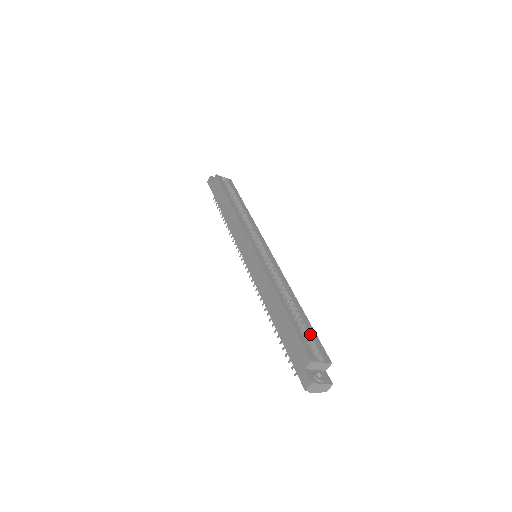
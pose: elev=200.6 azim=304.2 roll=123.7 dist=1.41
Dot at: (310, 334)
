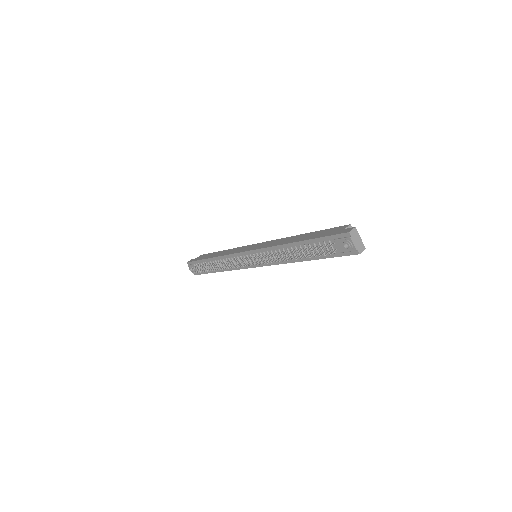
Dot at: occluded
